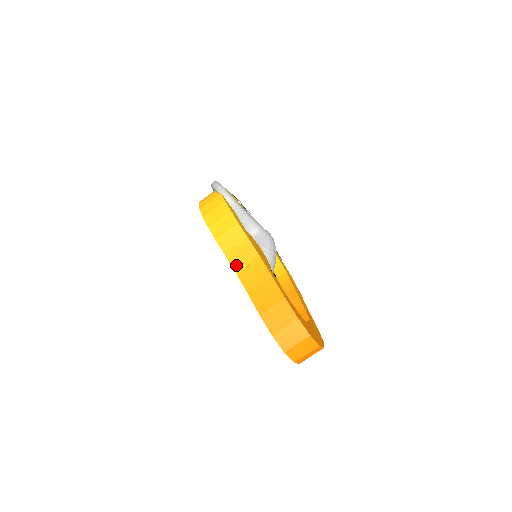
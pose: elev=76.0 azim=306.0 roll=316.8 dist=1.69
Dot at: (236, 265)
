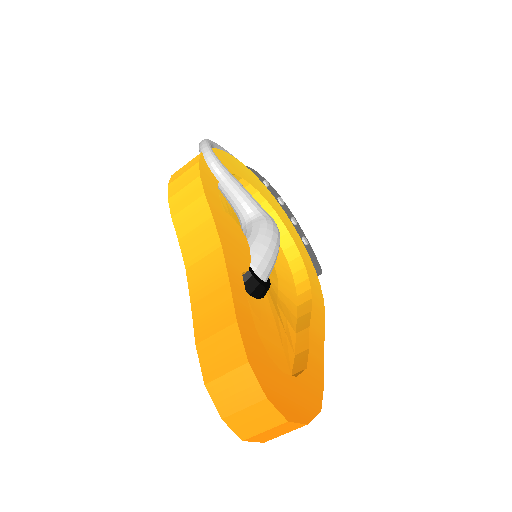
Dot at: (189, 258)
